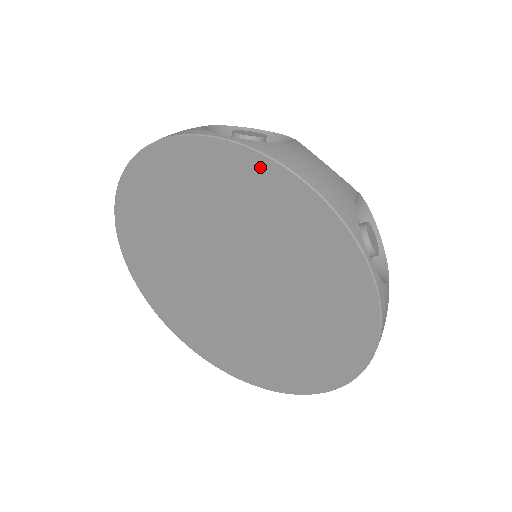
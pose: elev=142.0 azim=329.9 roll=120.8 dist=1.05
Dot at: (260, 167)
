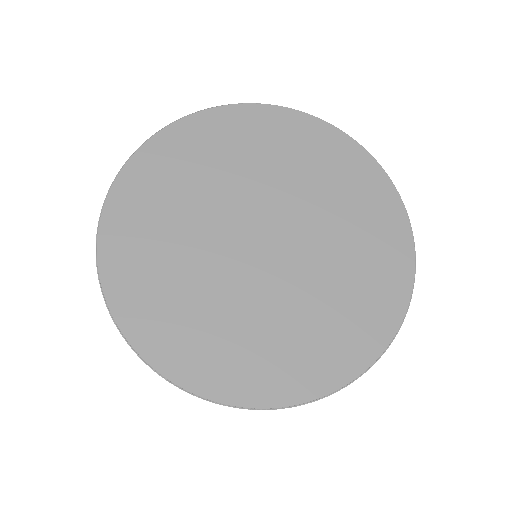
Dot at: (337, 138)
